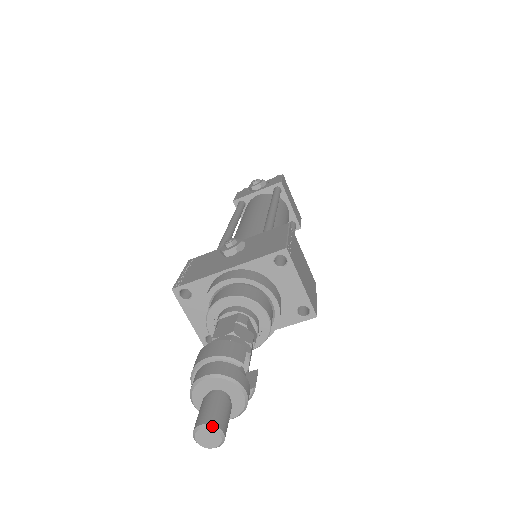
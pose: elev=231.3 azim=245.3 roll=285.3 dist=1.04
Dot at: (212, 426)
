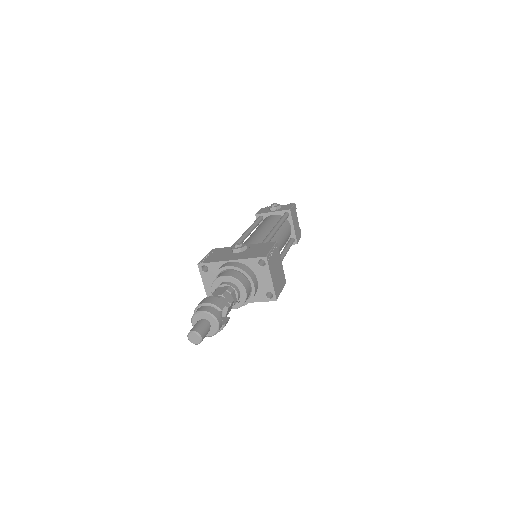
Dot at: (197, 333)
